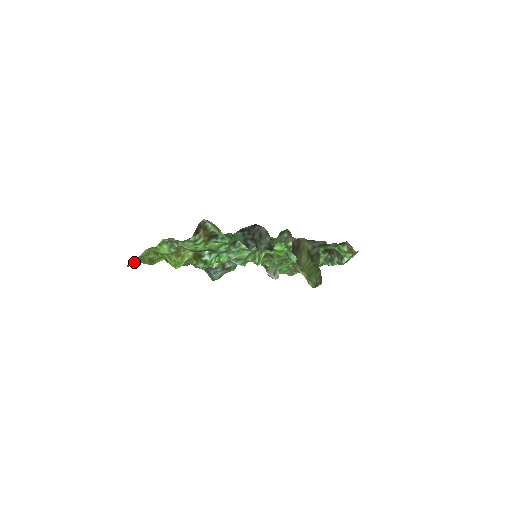
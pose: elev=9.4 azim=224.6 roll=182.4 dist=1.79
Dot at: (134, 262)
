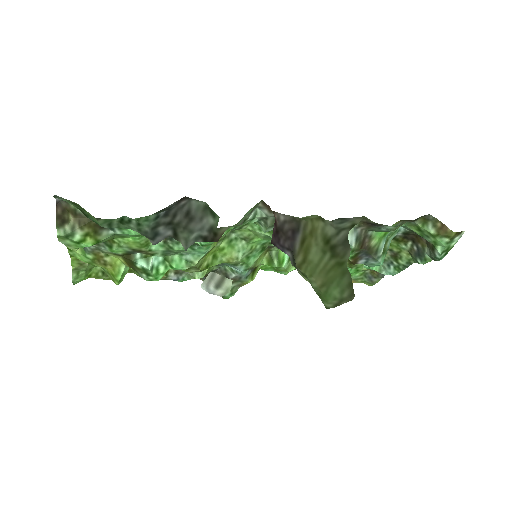
Dot at: occluded
